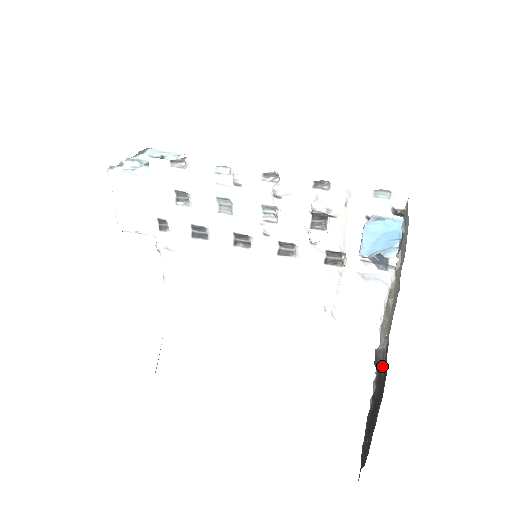
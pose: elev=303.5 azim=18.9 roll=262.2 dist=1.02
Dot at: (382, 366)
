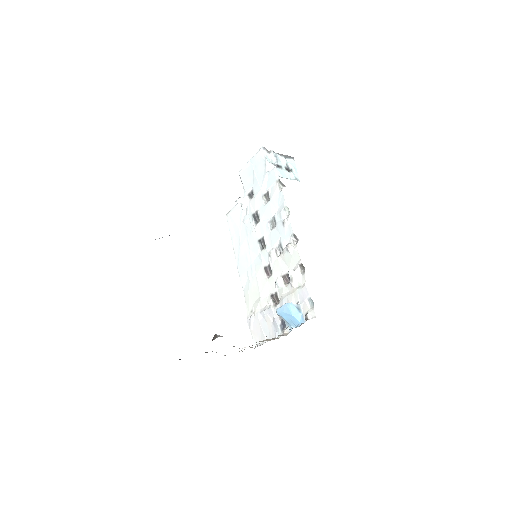
Dot at: occluded
